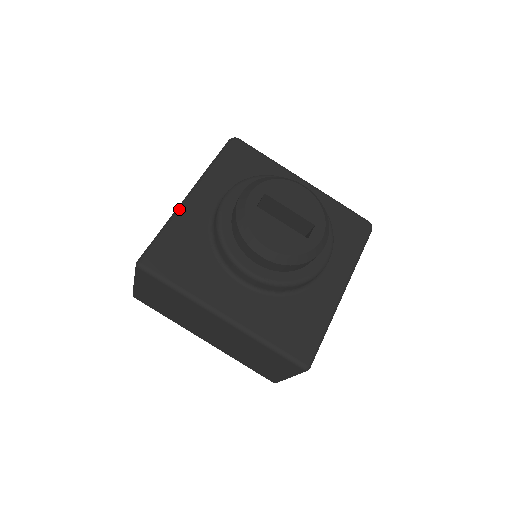
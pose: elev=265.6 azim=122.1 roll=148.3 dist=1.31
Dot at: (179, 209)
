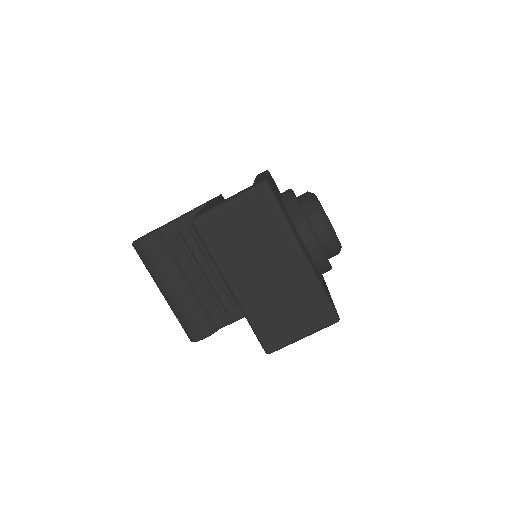
Dot at: (268, 176)
